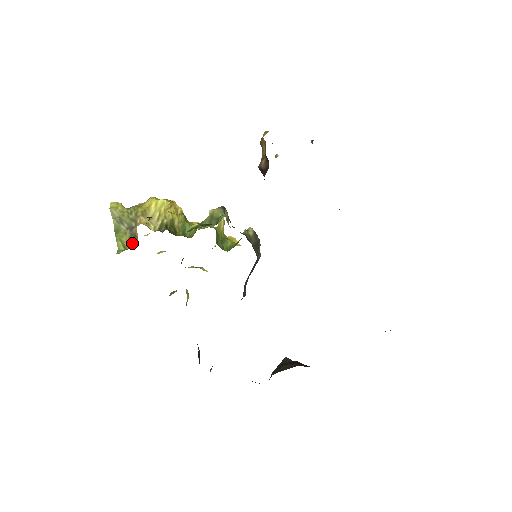
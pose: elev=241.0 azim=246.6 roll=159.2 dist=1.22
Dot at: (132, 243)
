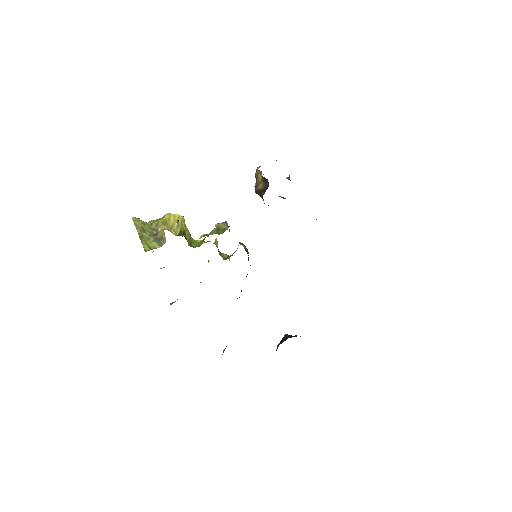
Dot at: (157, 245)
